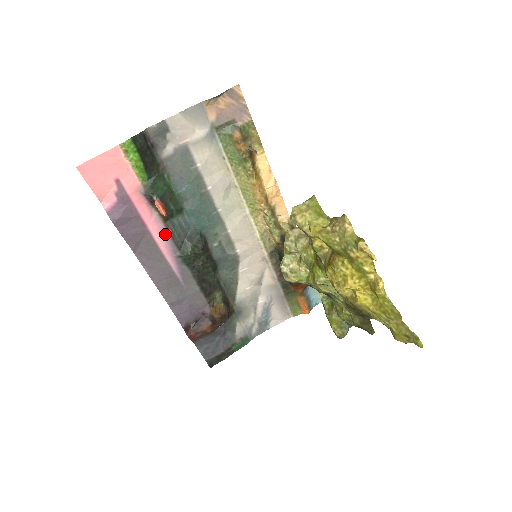
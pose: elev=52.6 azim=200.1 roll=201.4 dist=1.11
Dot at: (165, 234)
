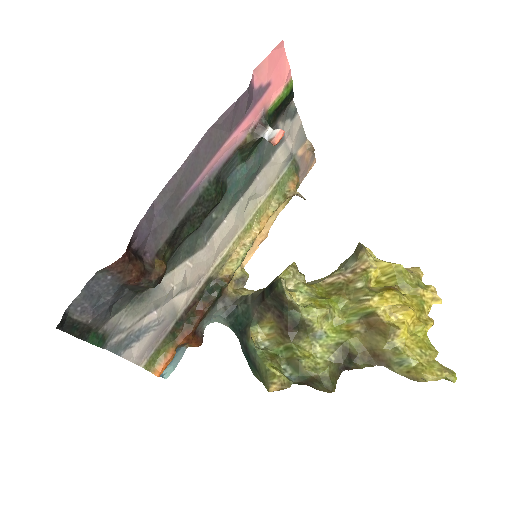
Dot at: (227, 154)
